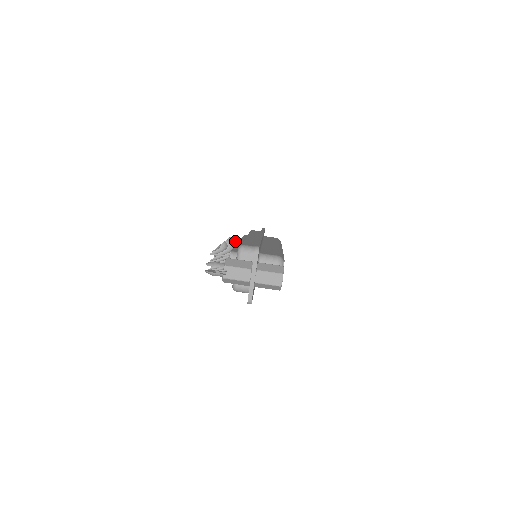
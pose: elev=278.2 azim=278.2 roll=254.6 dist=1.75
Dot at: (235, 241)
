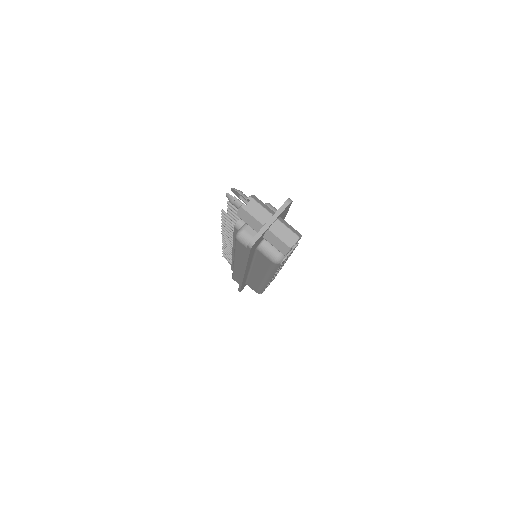
Dot at: occluded
